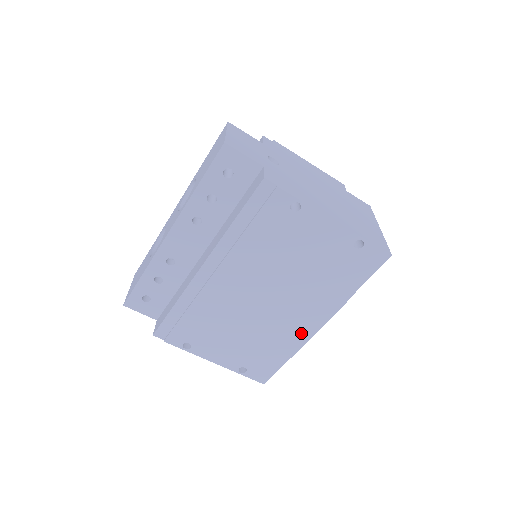
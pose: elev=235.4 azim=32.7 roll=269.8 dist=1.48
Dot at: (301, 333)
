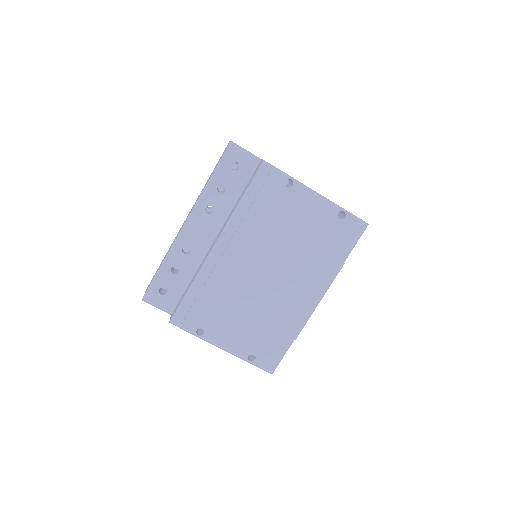
Dot at: (302, 310)
